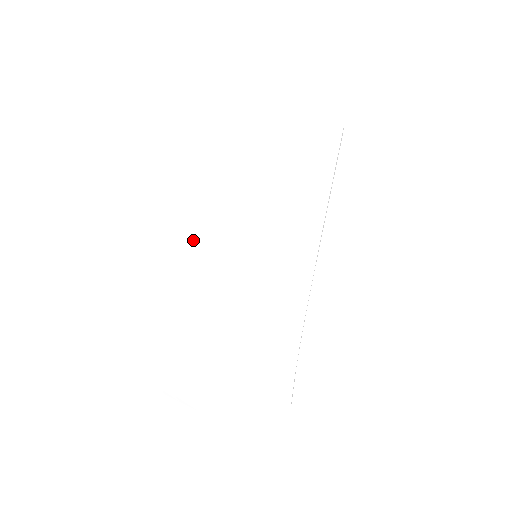
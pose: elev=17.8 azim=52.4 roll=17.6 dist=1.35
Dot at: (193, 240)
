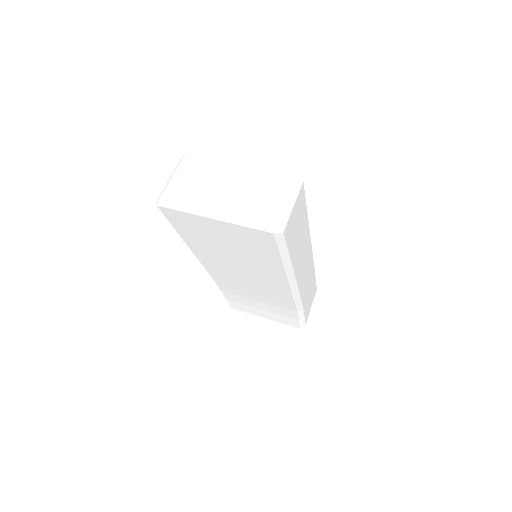
Dot at: occluded
